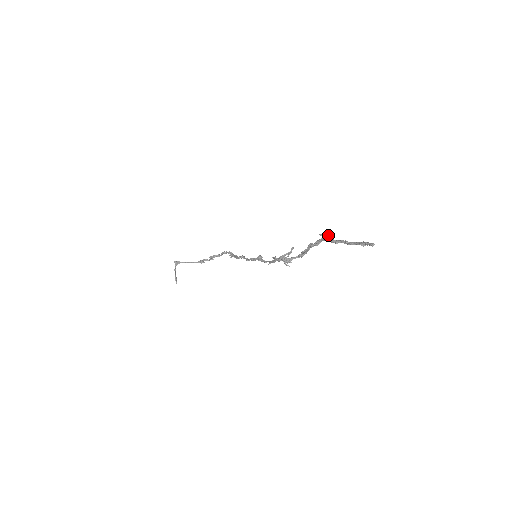
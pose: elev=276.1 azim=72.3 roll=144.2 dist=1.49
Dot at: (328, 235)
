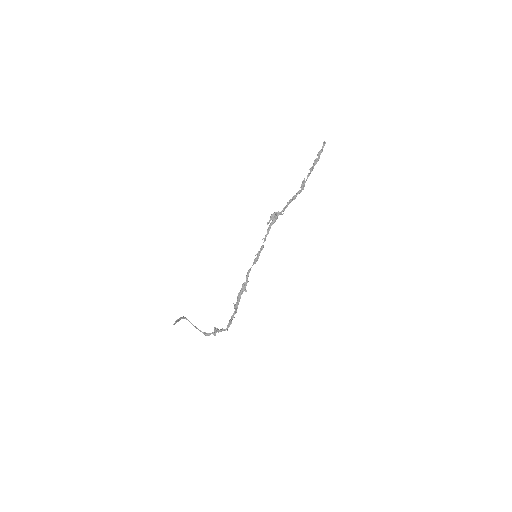
Dot at: occluded
